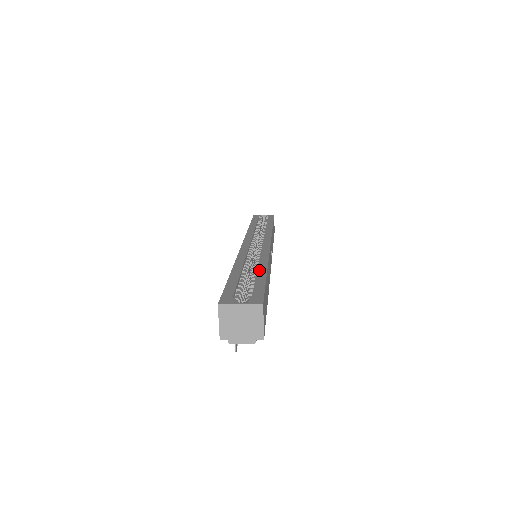
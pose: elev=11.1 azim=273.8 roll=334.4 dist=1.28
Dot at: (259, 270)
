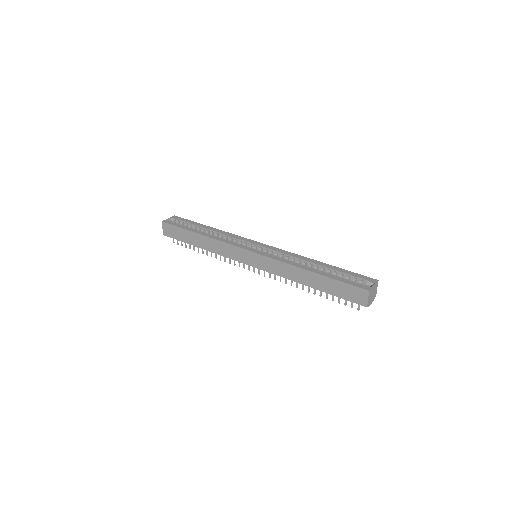
Dot at: (322, 265)
